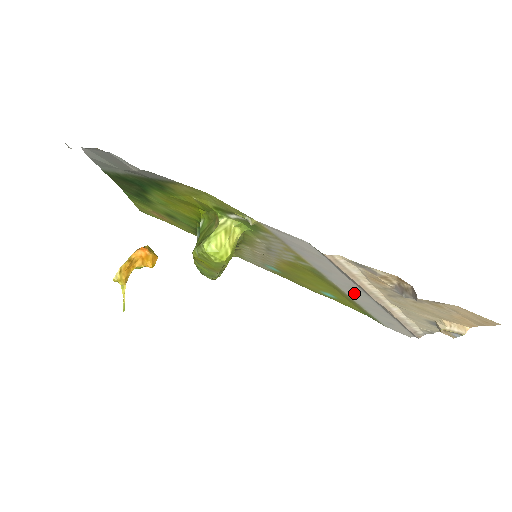
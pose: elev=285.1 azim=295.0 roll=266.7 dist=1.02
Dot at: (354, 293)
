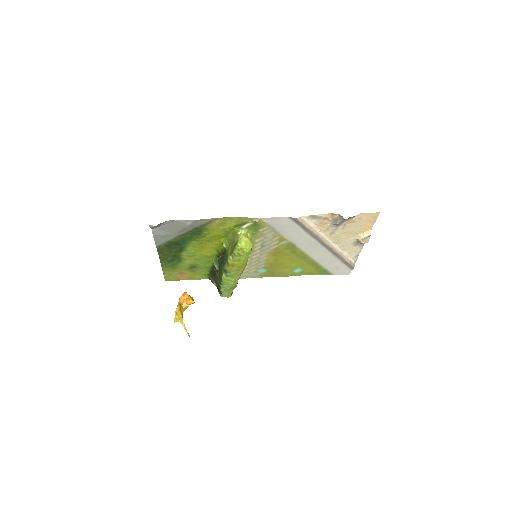
Dot at: (313, 250)
